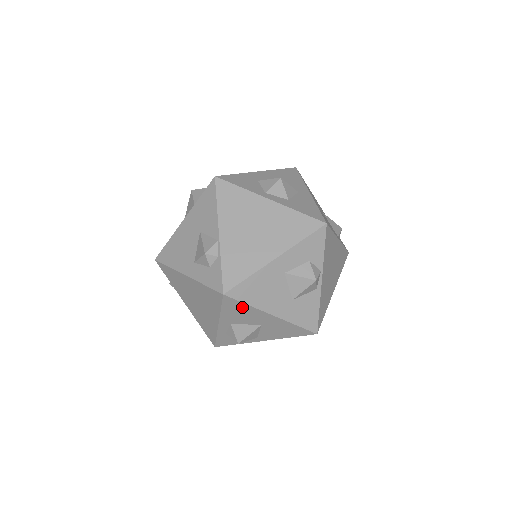
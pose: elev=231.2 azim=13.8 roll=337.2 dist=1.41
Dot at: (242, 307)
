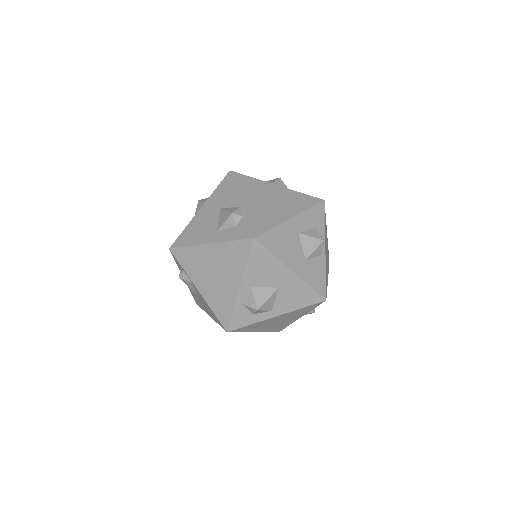
Dot at: (267, 258)
